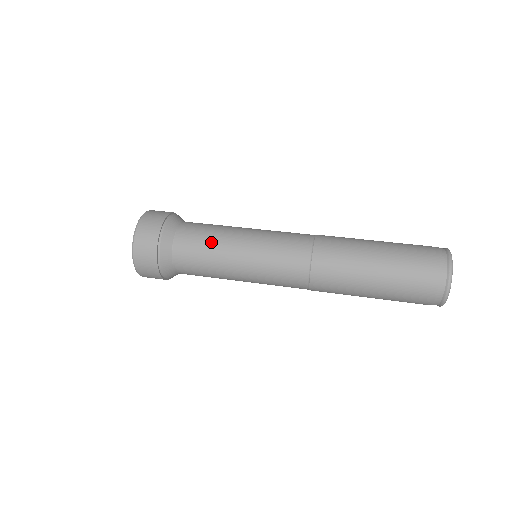
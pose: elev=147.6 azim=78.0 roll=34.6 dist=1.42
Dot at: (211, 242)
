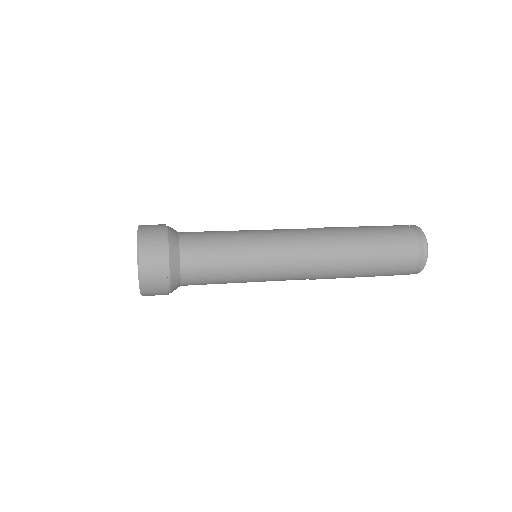
Dot at: (216, 231)
